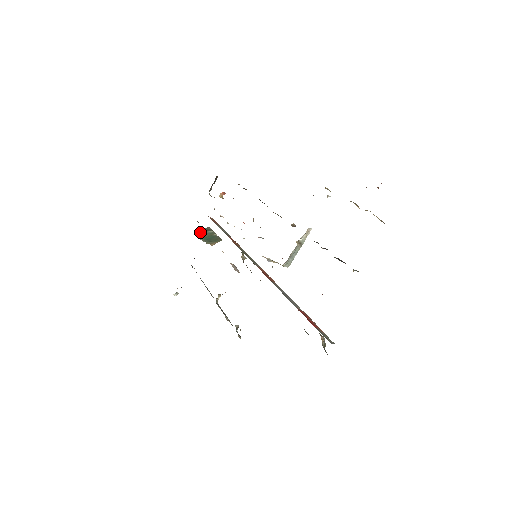
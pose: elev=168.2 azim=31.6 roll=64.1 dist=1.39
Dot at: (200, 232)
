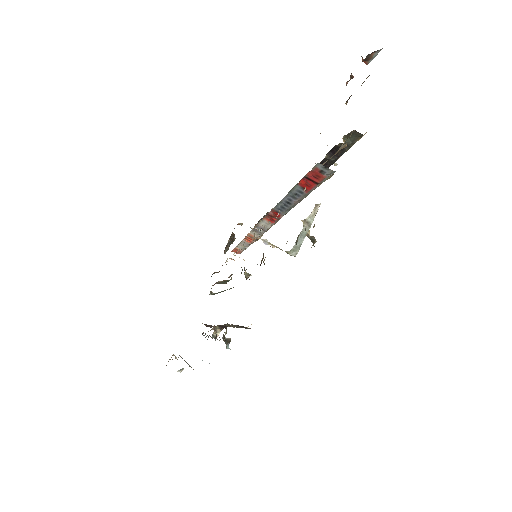
Dot at: occluded
